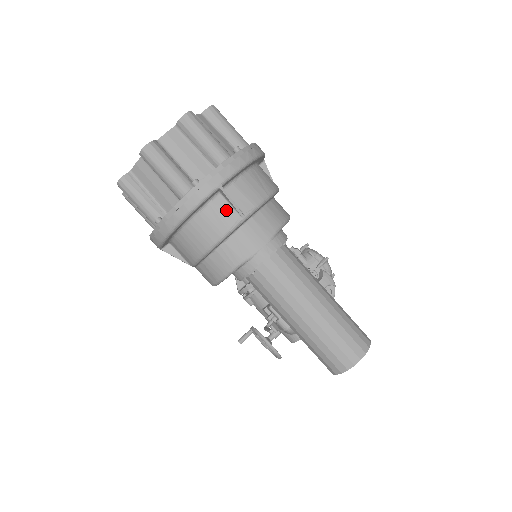
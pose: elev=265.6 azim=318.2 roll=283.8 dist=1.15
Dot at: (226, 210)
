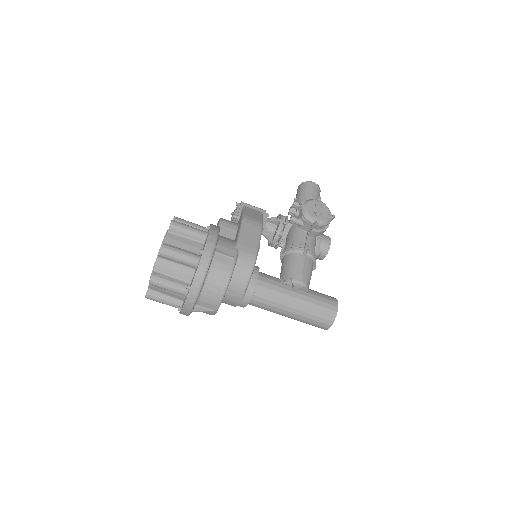
Dot at: occluded
